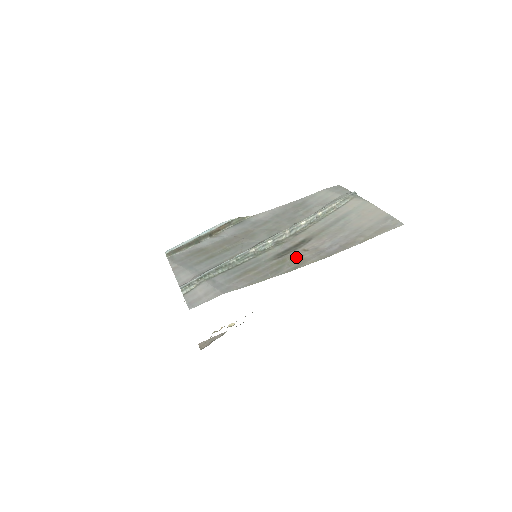
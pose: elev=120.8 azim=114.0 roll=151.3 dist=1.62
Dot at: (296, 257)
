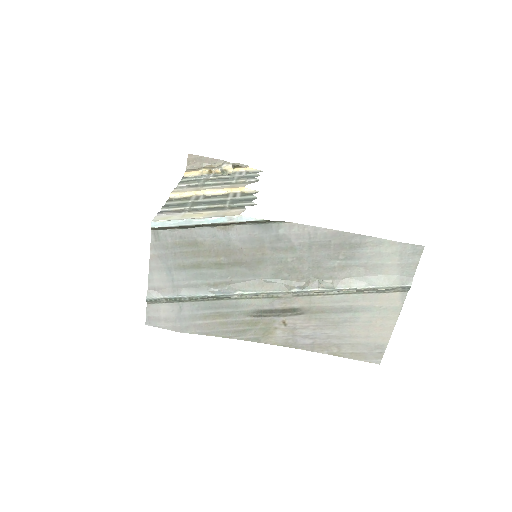
Dot at: (269, 327)
